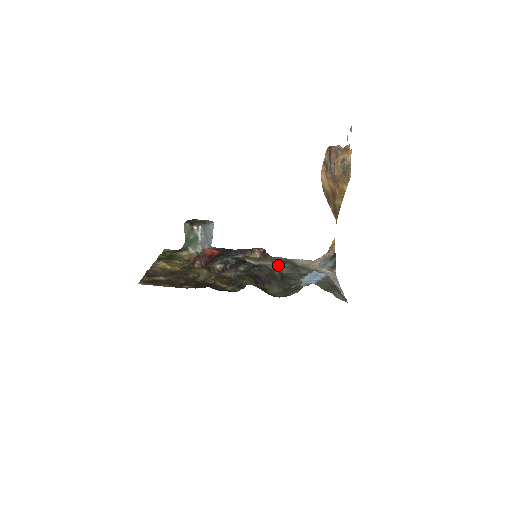
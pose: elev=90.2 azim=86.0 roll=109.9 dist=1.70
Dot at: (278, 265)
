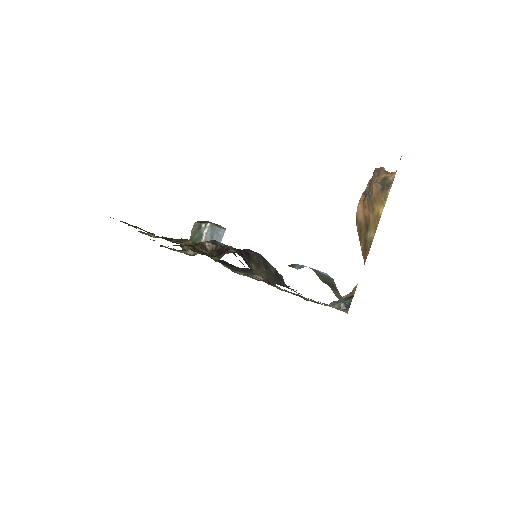
Dot at: occluded
